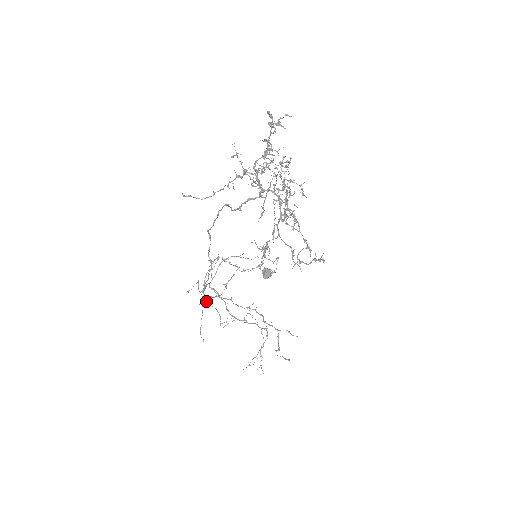
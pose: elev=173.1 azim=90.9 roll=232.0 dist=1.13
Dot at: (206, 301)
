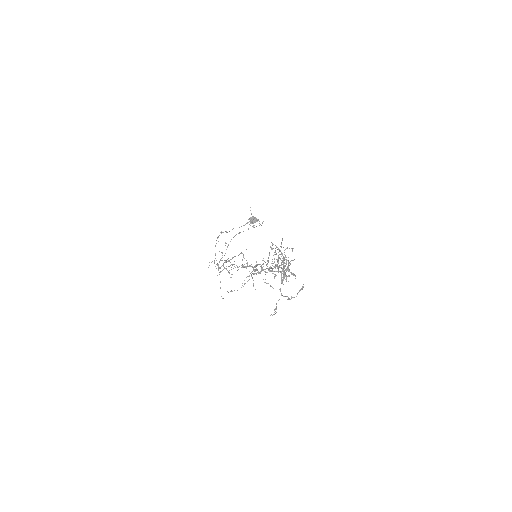
Dot at: occluded
